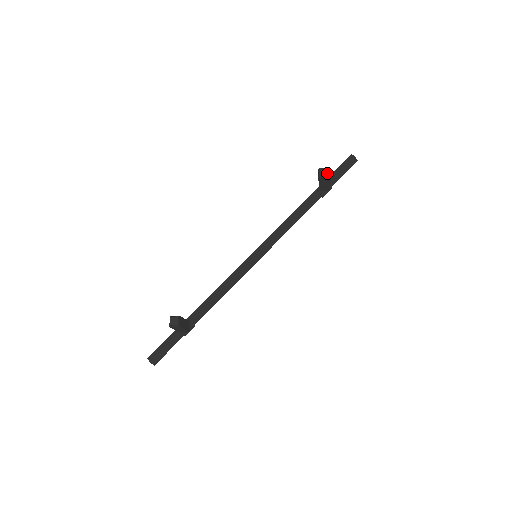
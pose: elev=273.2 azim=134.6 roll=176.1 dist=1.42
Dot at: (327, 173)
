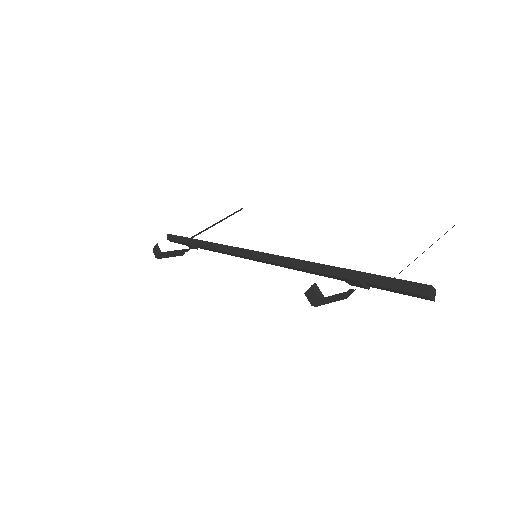
Dot at: (315, 303)
